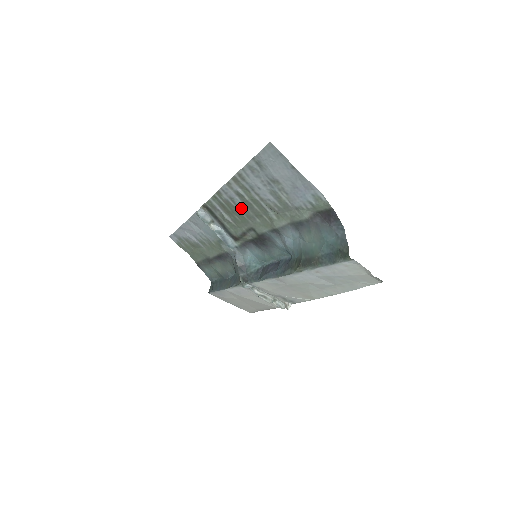
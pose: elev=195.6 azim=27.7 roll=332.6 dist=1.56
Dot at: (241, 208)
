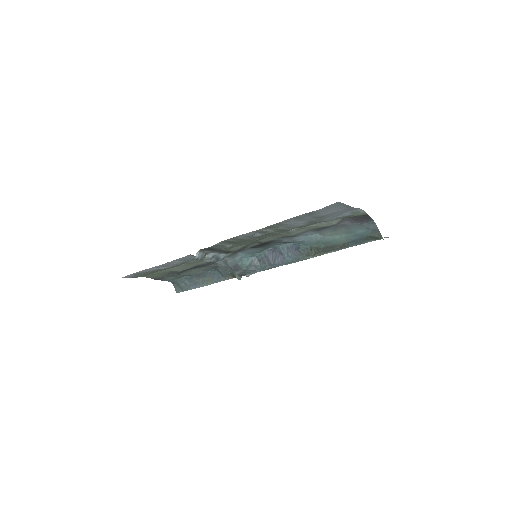
Dot at: (257, 237)
